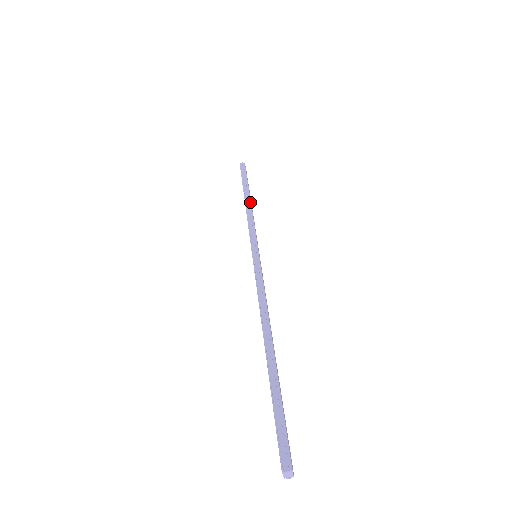
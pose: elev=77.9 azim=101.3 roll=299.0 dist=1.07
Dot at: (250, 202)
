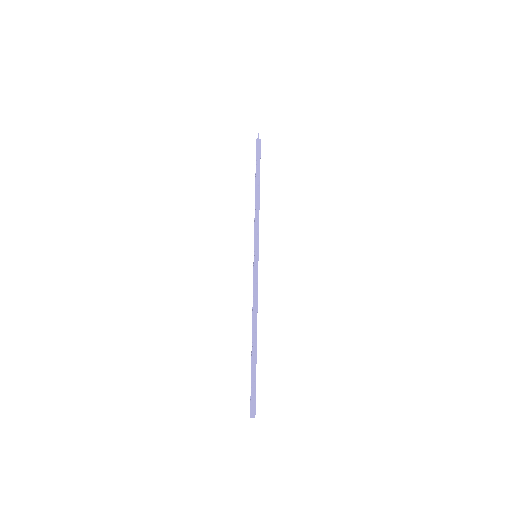
Dot at: (259, 197)
